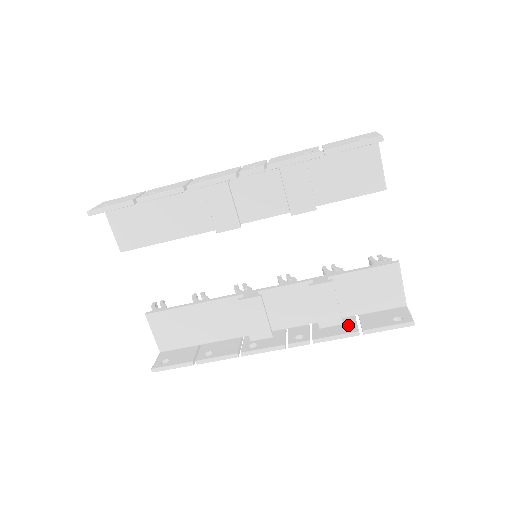
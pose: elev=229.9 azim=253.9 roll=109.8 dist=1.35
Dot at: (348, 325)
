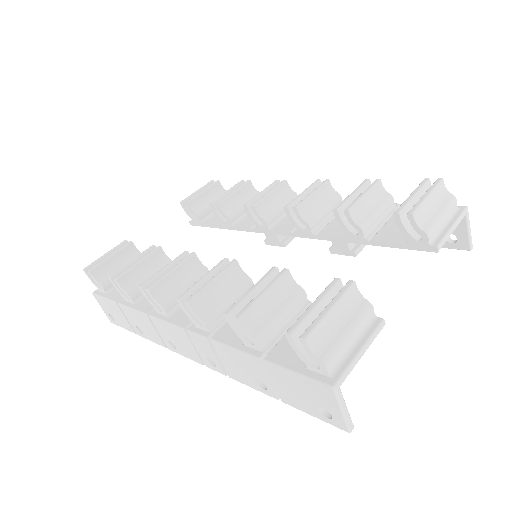
Dot at: occluded
